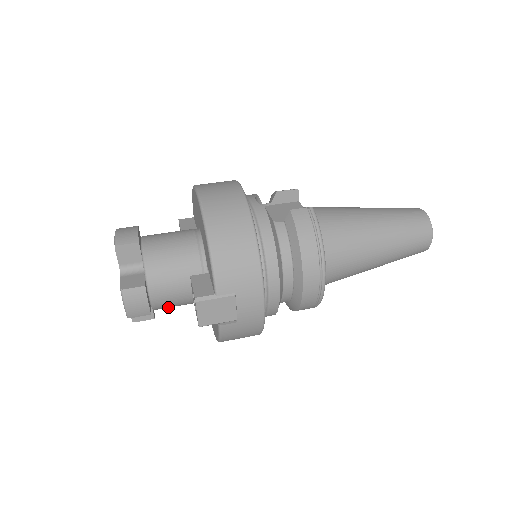
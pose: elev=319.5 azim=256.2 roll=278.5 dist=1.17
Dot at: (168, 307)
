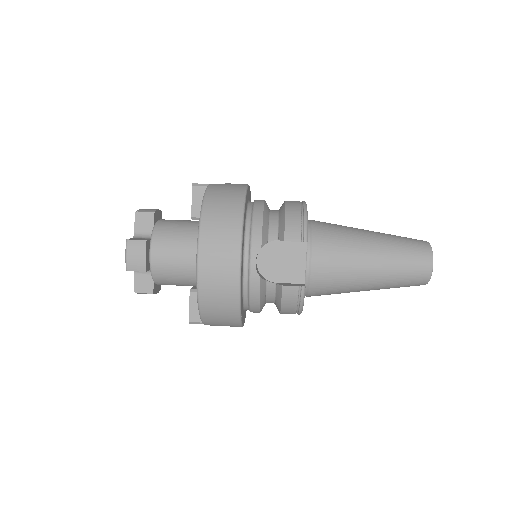
Dot at: occluded
